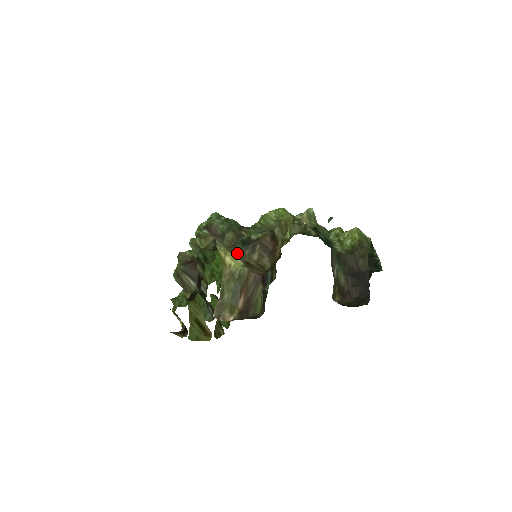
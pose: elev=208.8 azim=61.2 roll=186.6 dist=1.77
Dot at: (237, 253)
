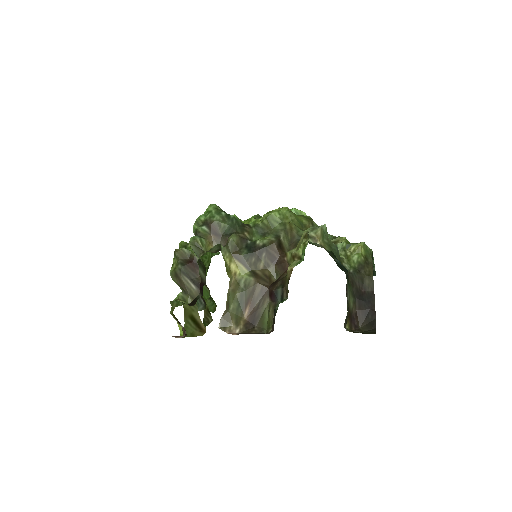
Dot at: (242, 260)
